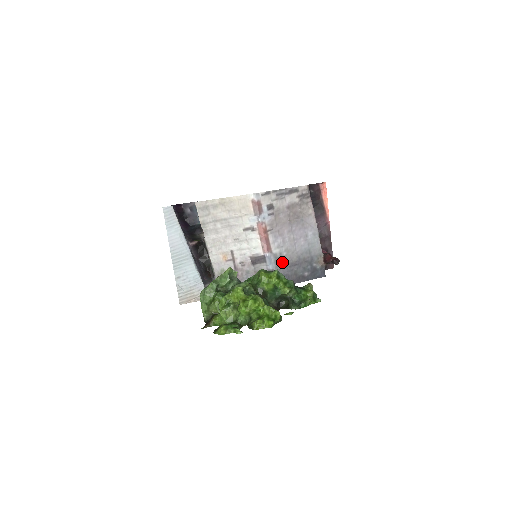
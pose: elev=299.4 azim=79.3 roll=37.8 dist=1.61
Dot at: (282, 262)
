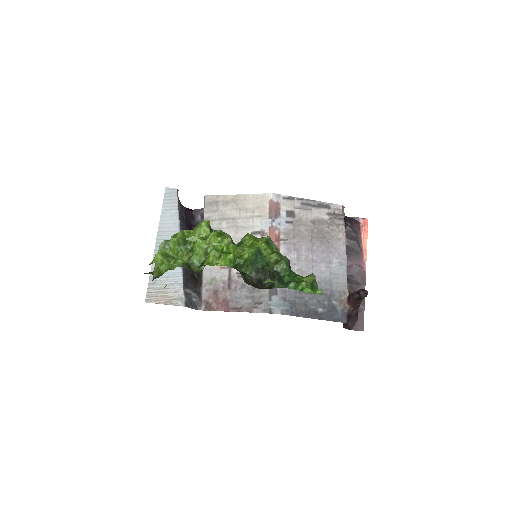
Dot at: occluded
